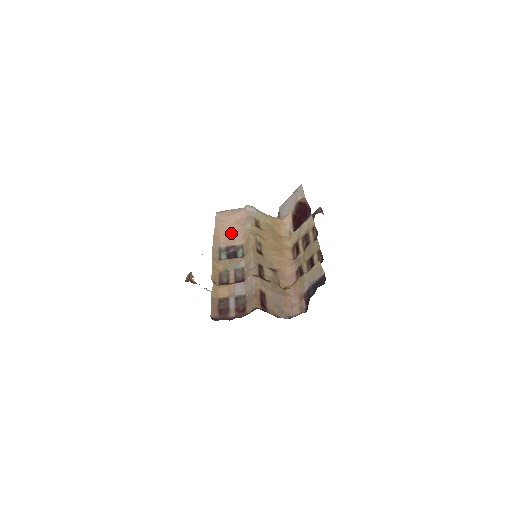
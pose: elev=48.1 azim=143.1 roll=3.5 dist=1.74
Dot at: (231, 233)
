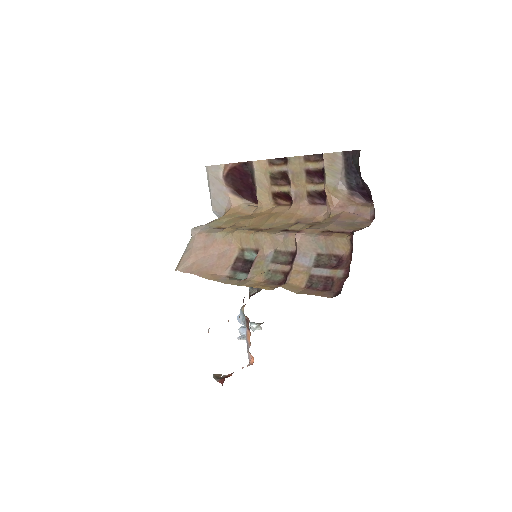
Dot at: (215, 259)
